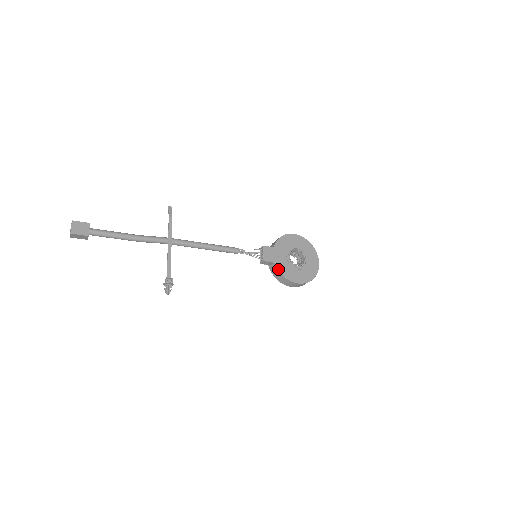
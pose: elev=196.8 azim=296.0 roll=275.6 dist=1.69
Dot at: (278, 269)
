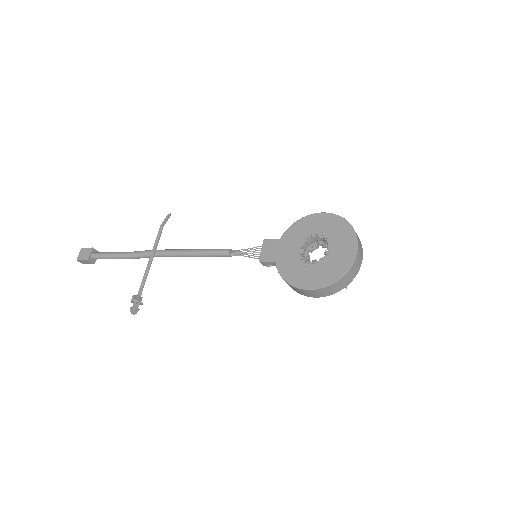
Dot at: (278, 270)
